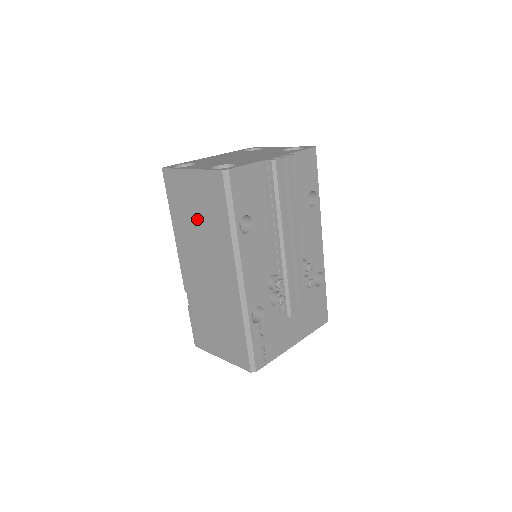
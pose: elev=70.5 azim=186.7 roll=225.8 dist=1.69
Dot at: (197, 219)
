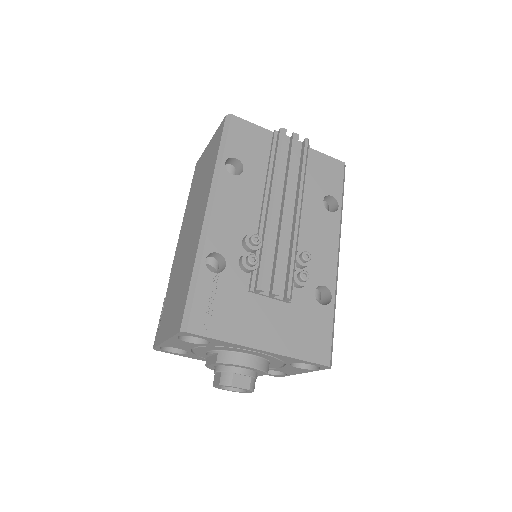
Dot at: (200, 182)
